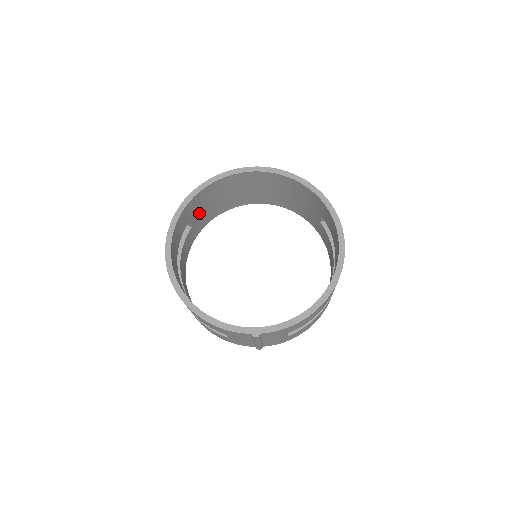
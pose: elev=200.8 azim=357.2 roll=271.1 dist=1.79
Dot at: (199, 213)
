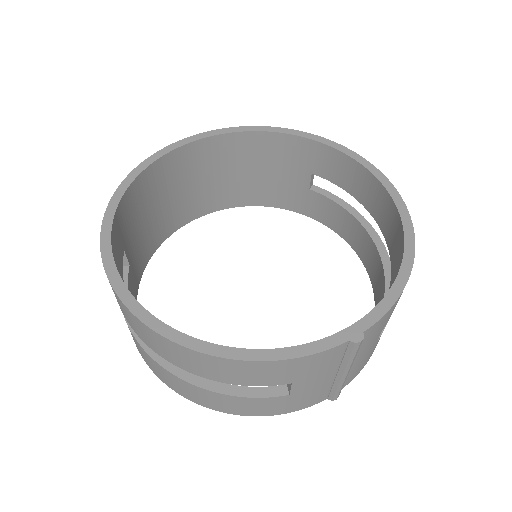
Dot at: (133, 239)
